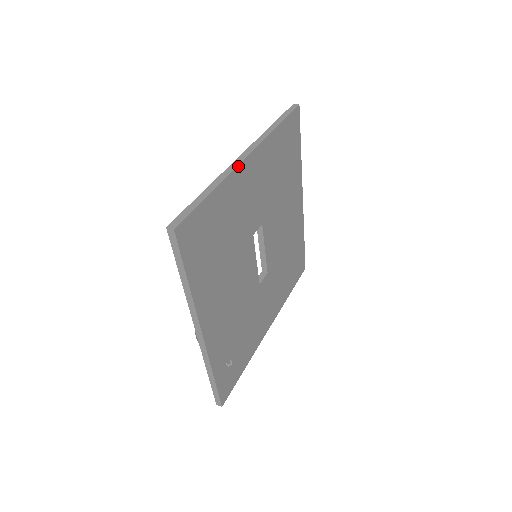
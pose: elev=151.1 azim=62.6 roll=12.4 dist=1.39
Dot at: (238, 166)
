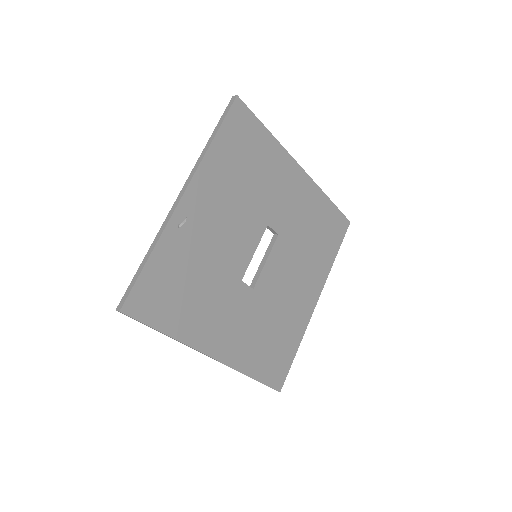
Dot at: (292, 158)
